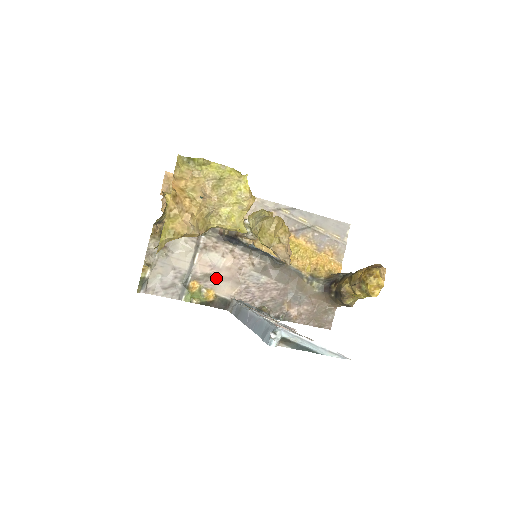
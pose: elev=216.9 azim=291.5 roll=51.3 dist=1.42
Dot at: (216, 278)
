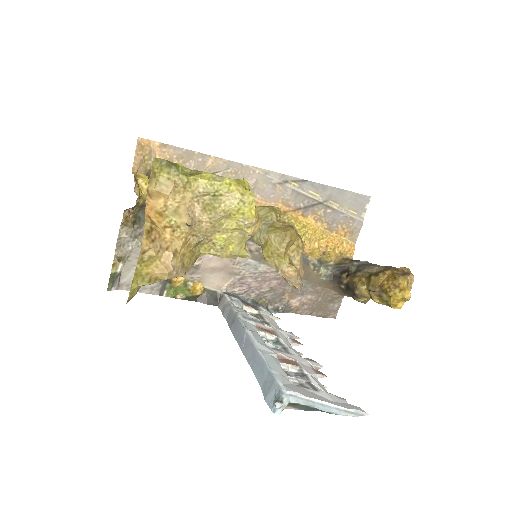
Dot at: (205, 269)
